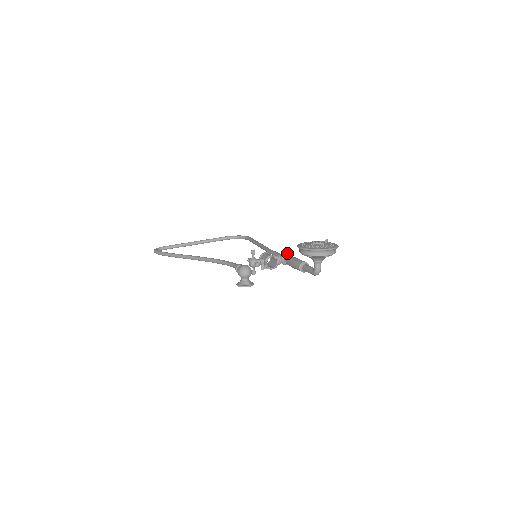
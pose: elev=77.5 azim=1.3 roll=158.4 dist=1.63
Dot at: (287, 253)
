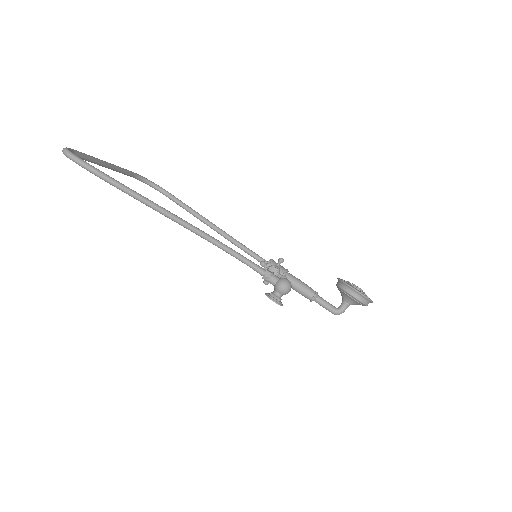
Dot at: occluded
